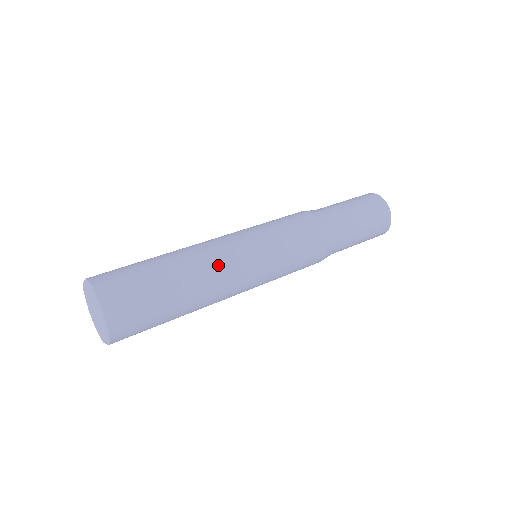
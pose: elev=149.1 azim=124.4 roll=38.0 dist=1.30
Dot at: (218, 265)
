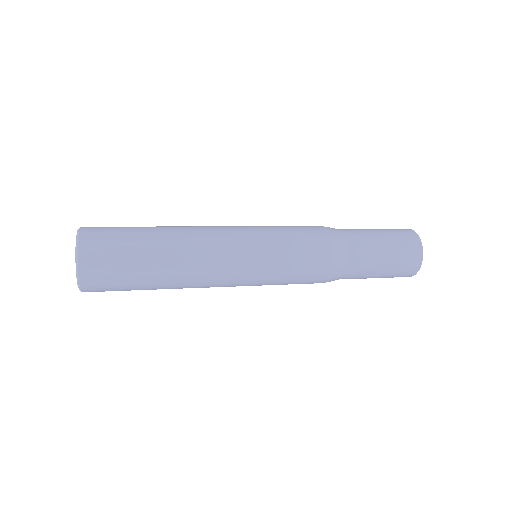
Dot at: (203, 241)
